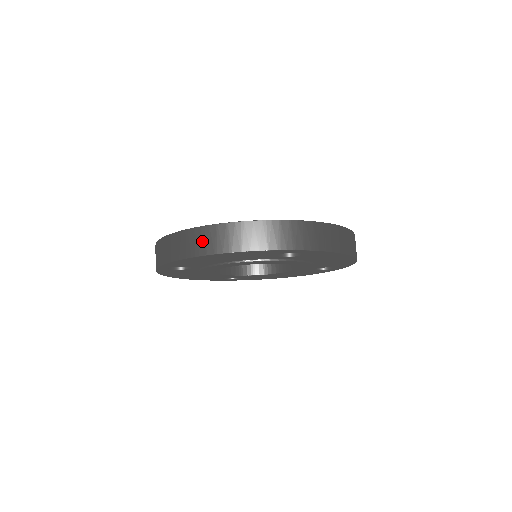
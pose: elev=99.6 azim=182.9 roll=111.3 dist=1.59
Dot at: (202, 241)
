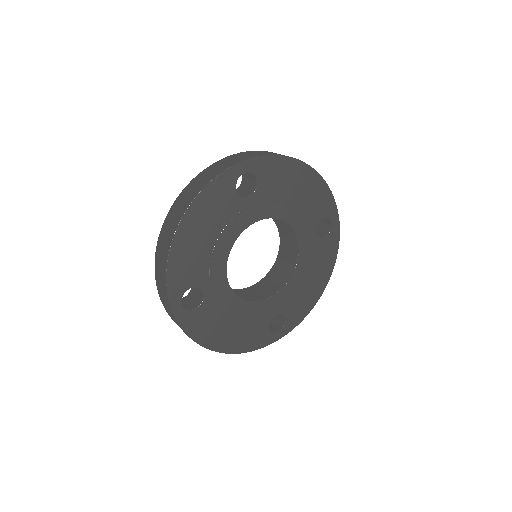
Dot at: occluded
